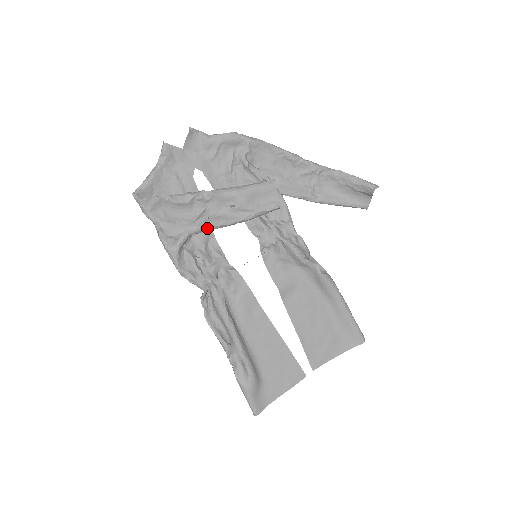
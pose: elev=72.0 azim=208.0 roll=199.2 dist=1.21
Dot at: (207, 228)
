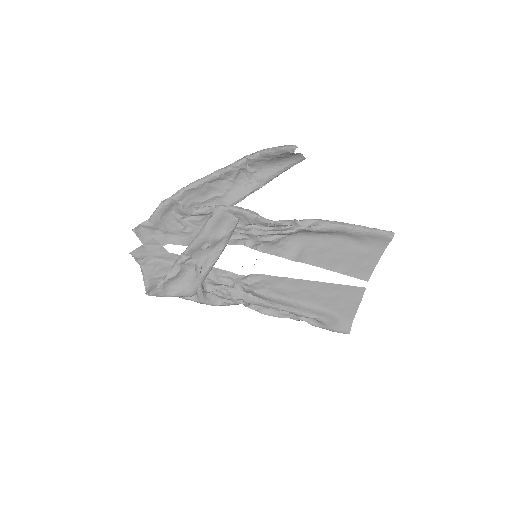
Dot at: (207, 273)
